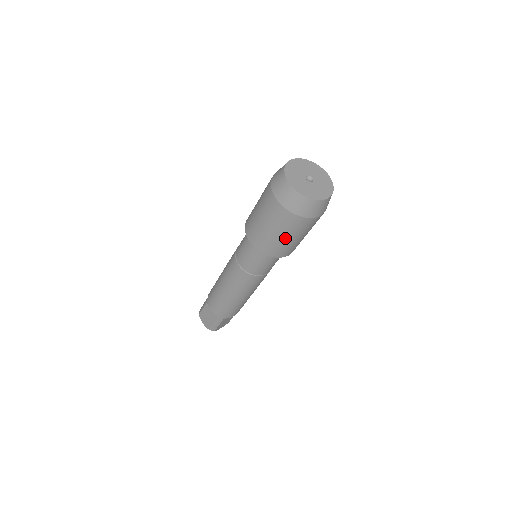
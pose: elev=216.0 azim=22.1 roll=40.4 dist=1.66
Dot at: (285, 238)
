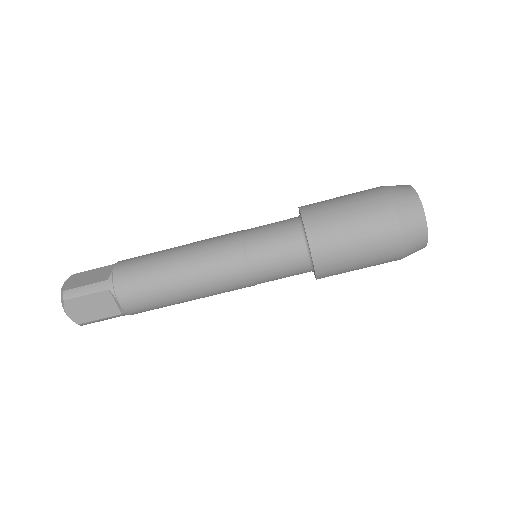
Dot at: (350, 224)
